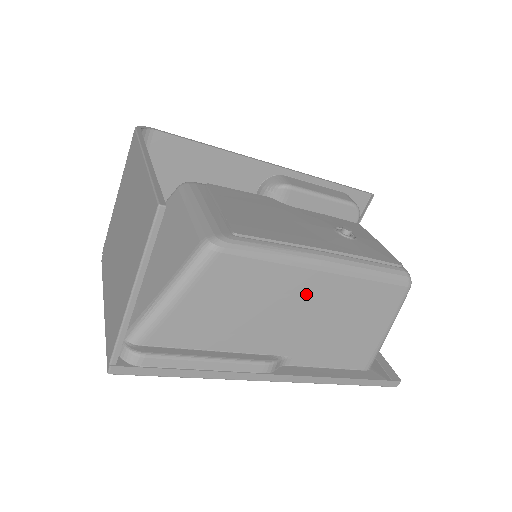
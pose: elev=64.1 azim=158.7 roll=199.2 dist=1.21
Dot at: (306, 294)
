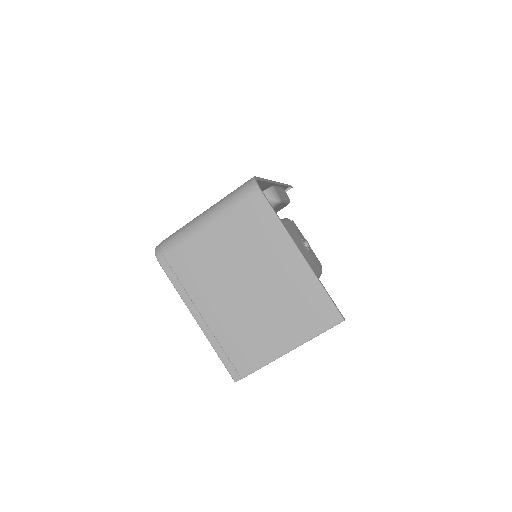
Dot at: occluded
